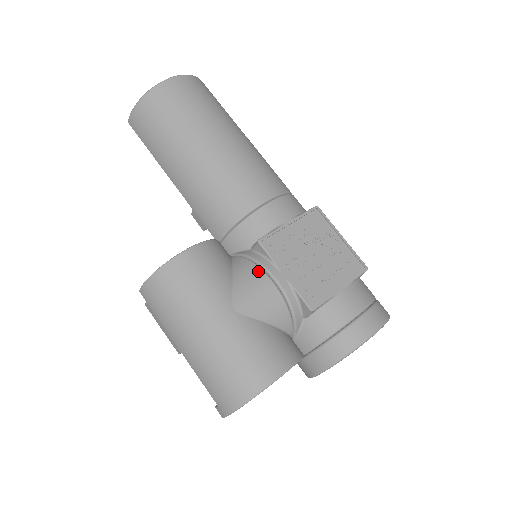
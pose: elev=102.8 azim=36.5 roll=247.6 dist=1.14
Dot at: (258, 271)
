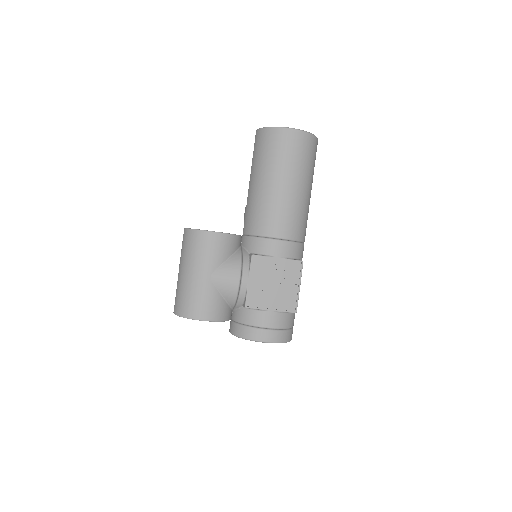
Dot at: (238, 269)
